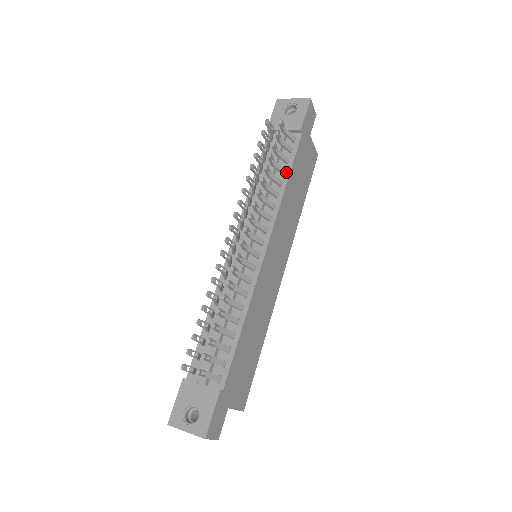
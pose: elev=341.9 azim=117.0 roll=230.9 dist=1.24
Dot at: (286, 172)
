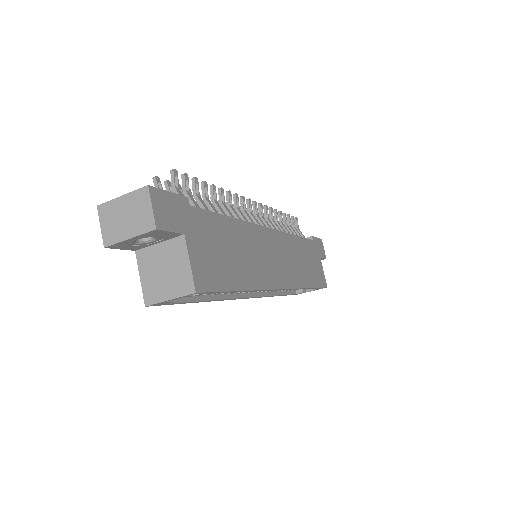
Dot at: occluded
